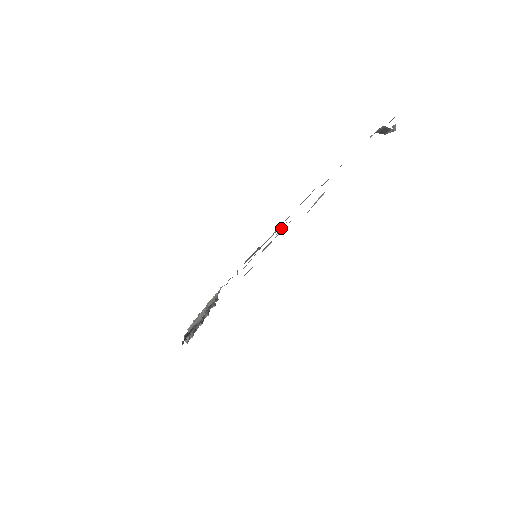
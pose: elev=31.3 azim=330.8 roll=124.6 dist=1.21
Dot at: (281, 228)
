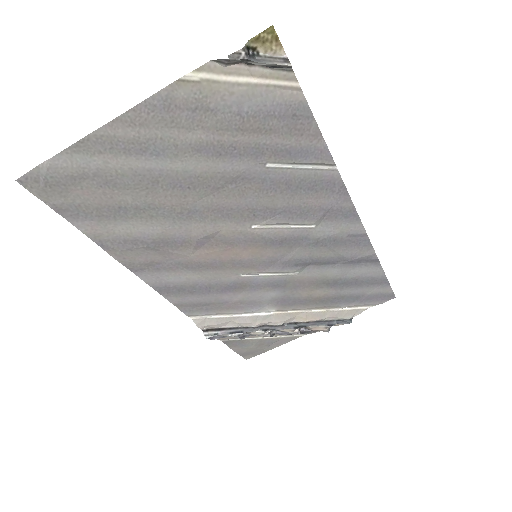
Dot at: (262, 222)
